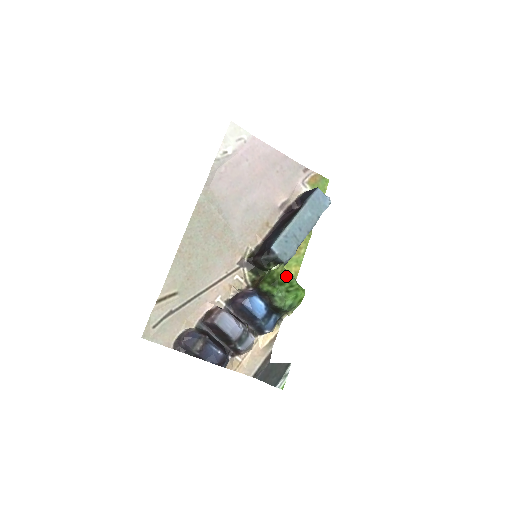
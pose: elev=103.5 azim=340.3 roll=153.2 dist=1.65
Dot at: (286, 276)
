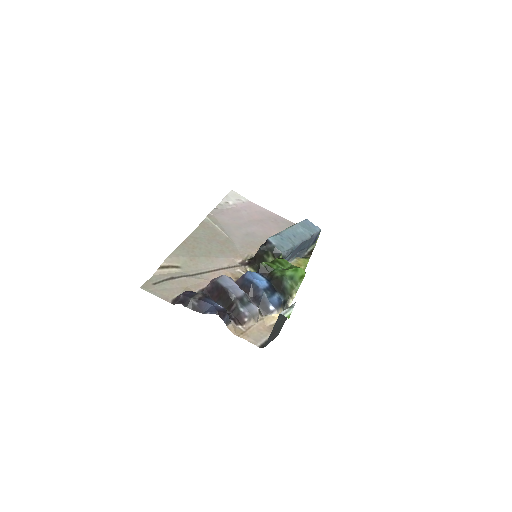
Dot at: (285, 261)
